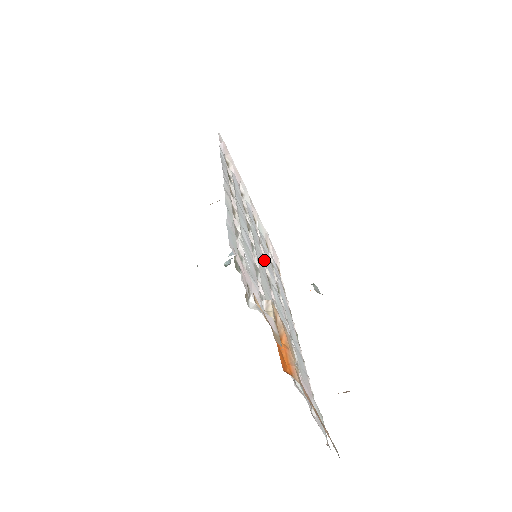
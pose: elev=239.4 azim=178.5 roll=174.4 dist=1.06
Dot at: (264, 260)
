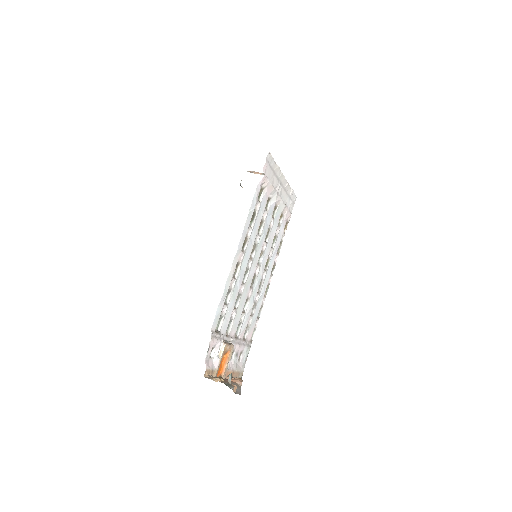
Dot at: (262, 255)
